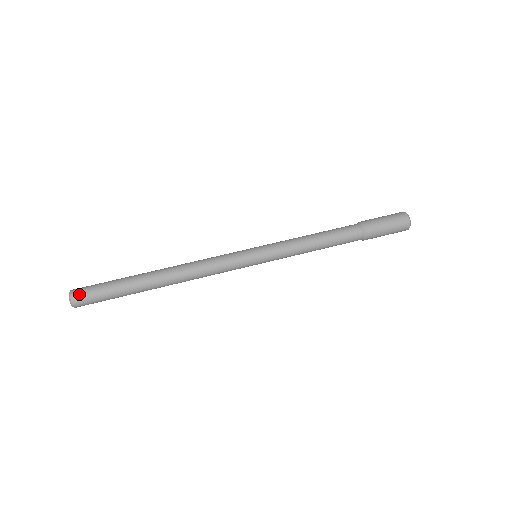
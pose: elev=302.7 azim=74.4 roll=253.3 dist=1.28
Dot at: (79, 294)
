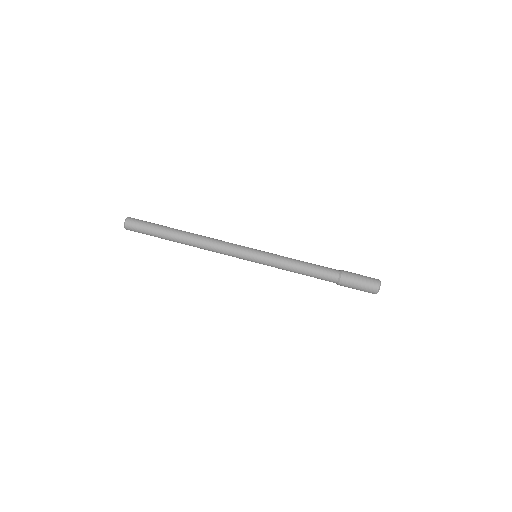
Dot at: (130, 227)
